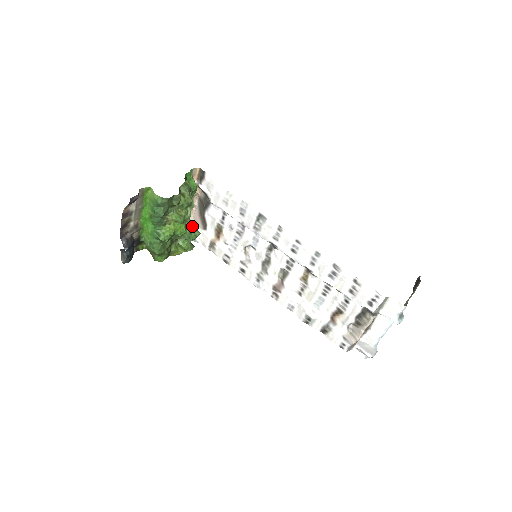
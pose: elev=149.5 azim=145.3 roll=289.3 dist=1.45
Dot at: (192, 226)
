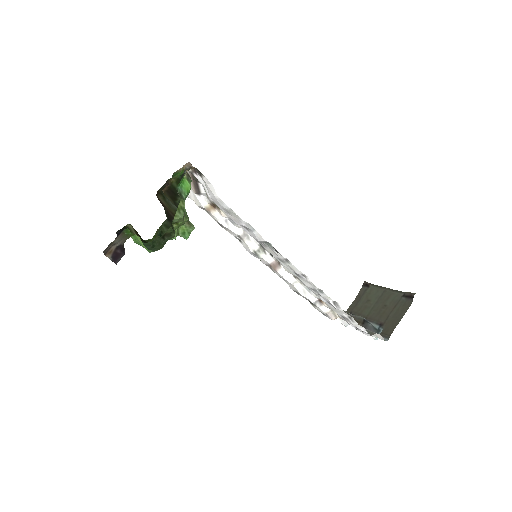
Dot at: (185, 223)
